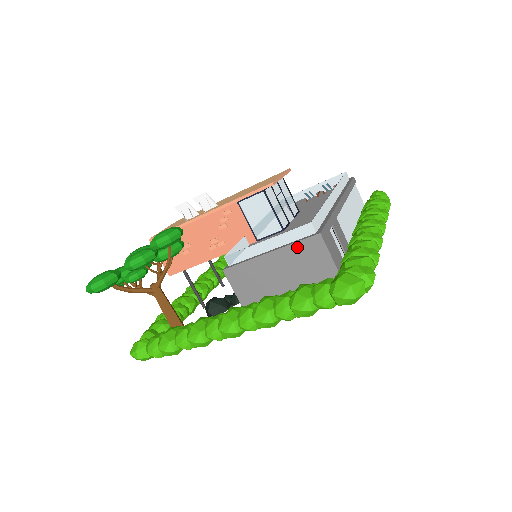
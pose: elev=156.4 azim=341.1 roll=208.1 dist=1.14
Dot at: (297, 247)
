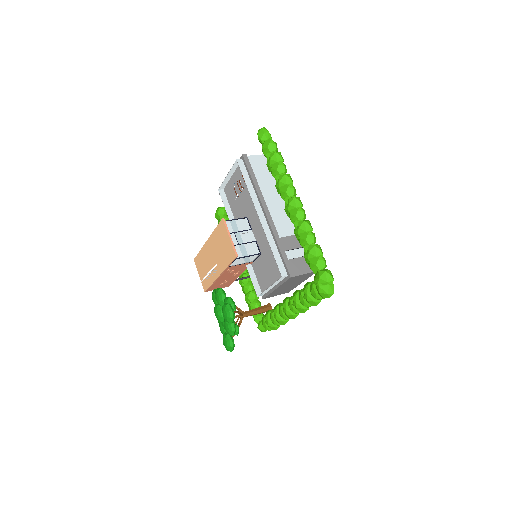
Dot at: (286, 283)
